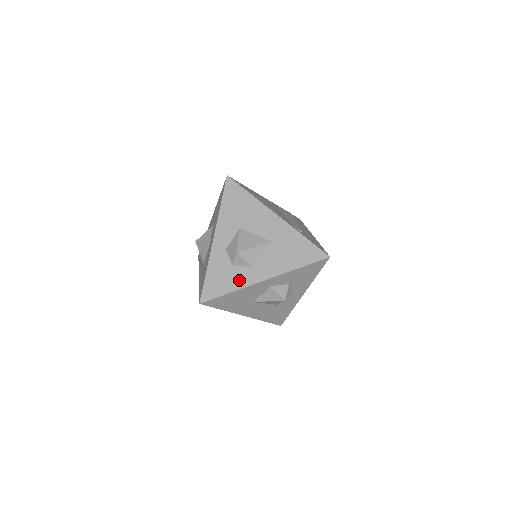
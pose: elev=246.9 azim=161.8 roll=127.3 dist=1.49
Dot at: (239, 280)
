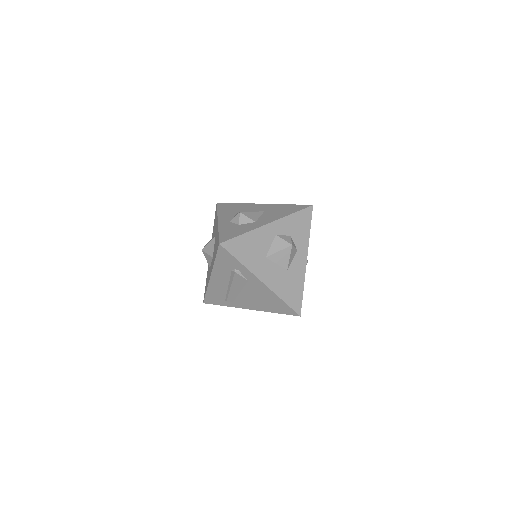
Dot at: (248, 228)
